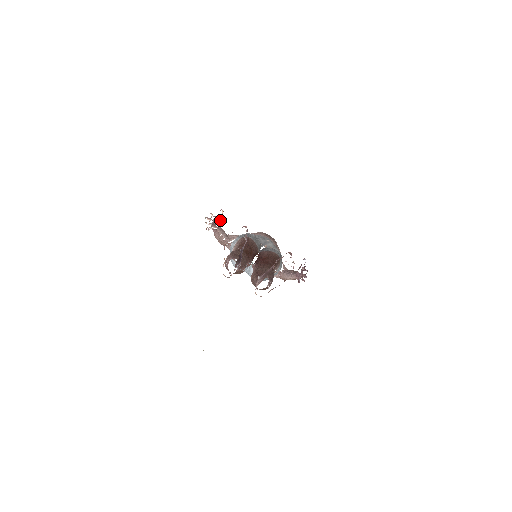
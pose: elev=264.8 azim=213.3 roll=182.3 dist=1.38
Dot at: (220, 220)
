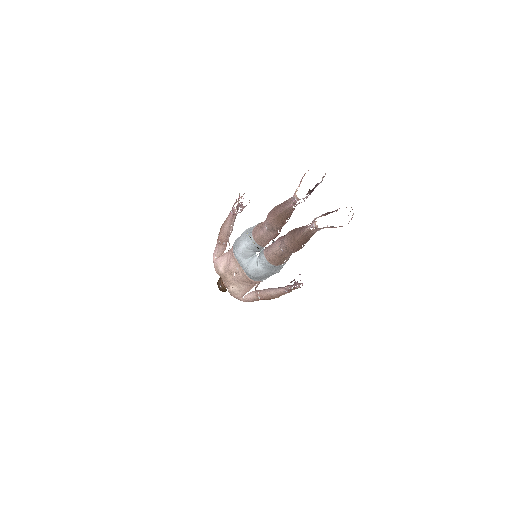
Dot at: (243, 208)
